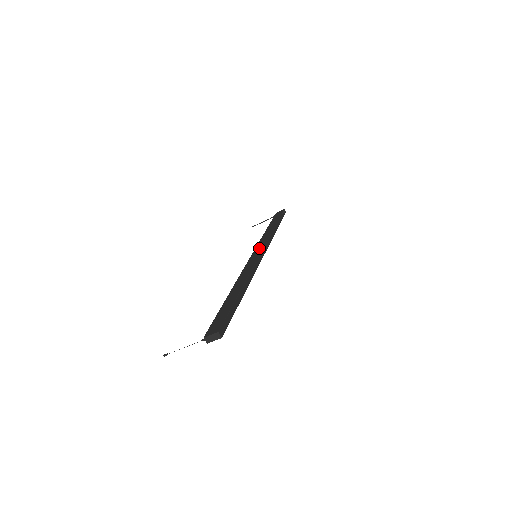
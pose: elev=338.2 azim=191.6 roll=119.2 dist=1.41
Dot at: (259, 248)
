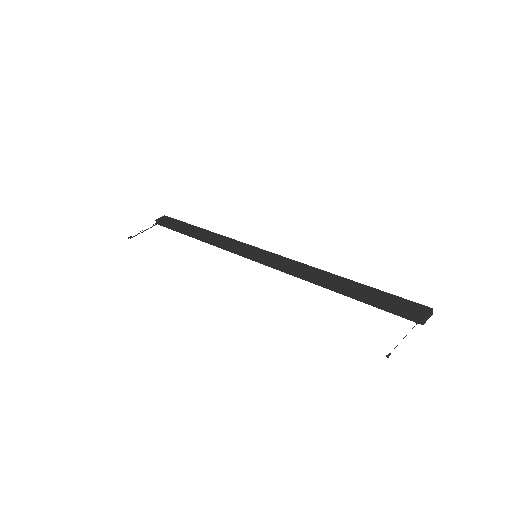
Dot at: (248, 248)
